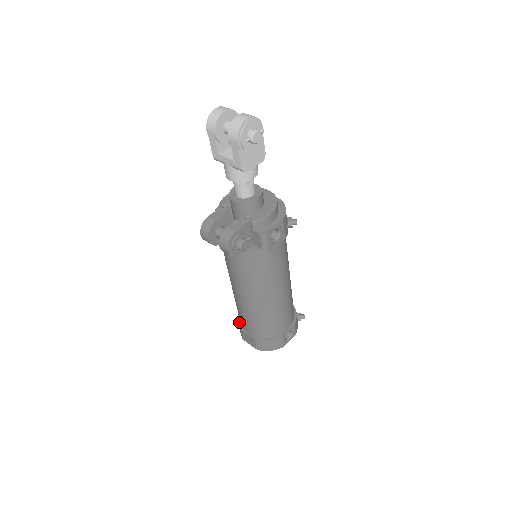
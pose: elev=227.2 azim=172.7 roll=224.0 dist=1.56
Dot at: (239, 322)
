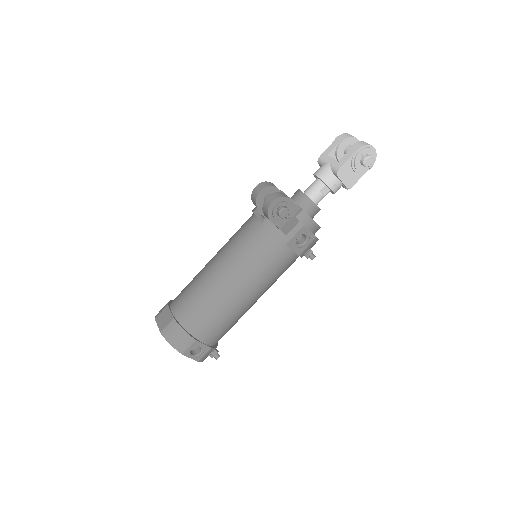
Dot at: (170, 302)
